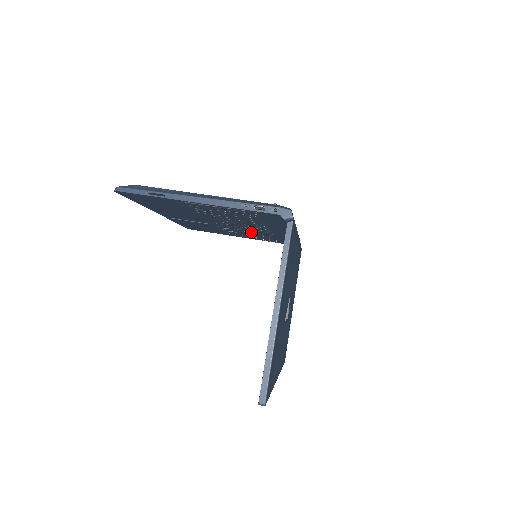
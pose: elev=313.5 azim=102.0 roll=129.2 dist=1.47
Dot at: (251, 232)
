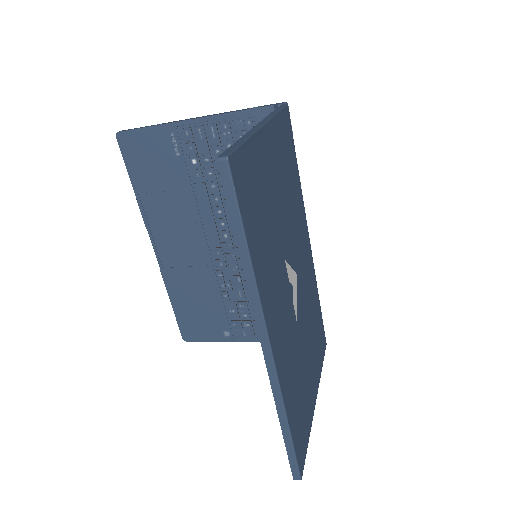
Dot at: occluded
